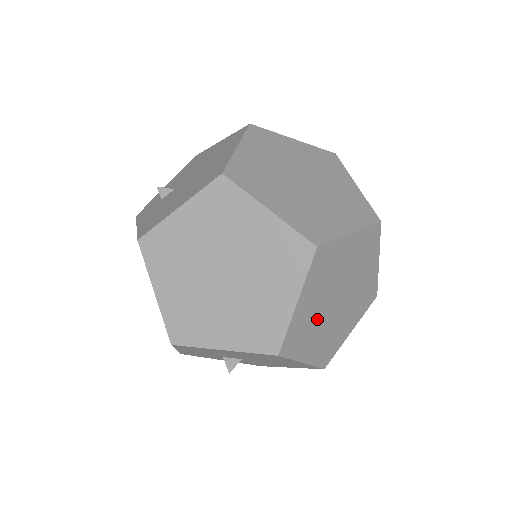
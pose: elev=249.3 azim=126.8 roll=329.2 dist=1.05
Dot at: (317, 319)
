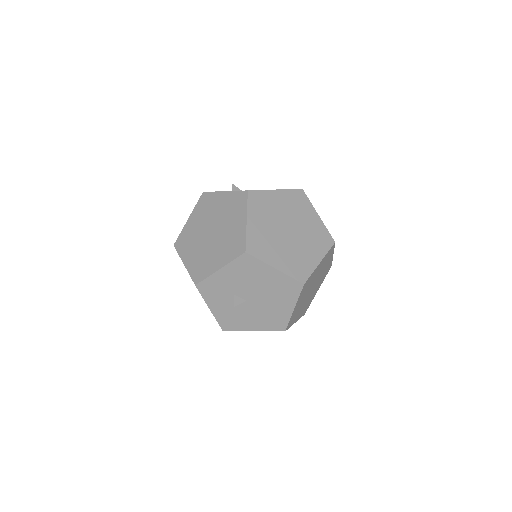
Dot at: (309, 287)
